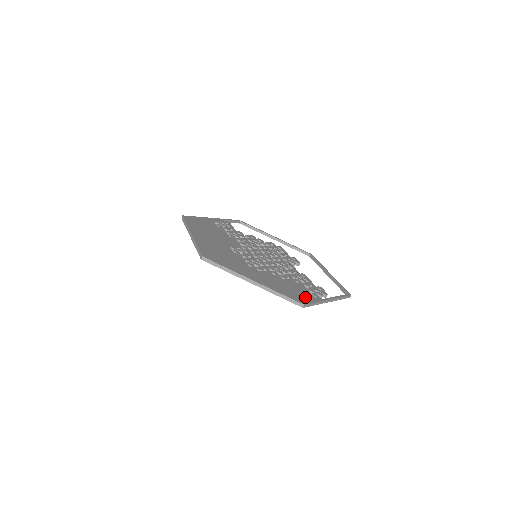
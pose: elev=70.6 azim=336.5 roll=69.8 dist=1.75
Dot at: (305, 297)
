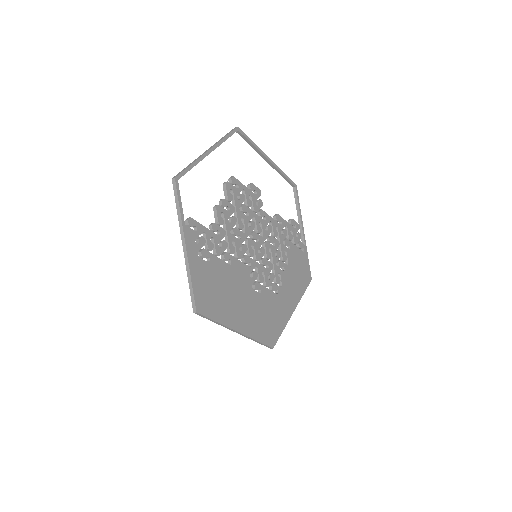
Dot at: (305, 266)
